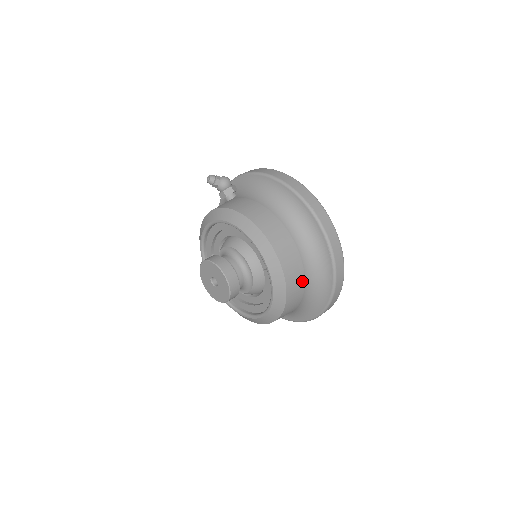
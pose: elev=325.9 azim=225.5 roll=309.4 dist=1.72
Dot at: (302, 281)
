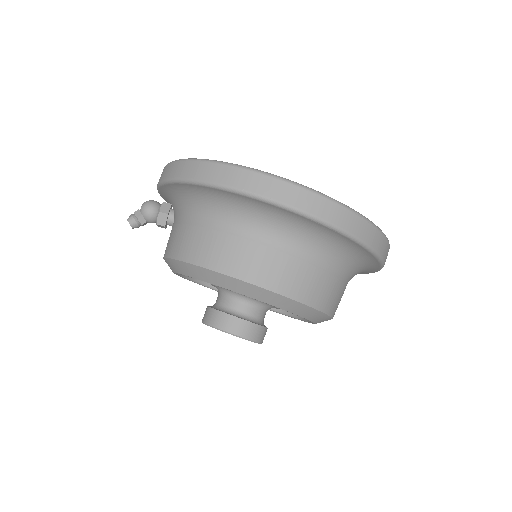
Dot at: (322, 276)
